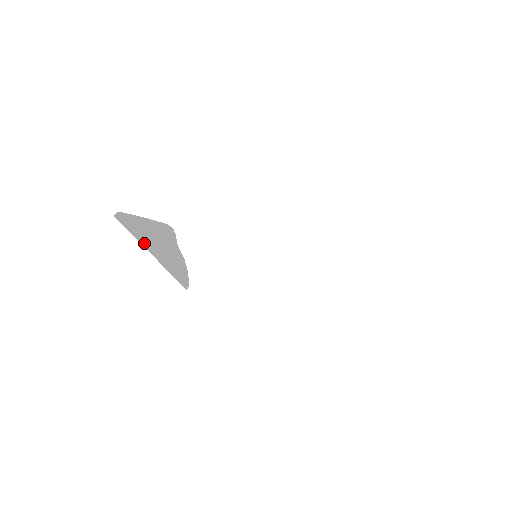
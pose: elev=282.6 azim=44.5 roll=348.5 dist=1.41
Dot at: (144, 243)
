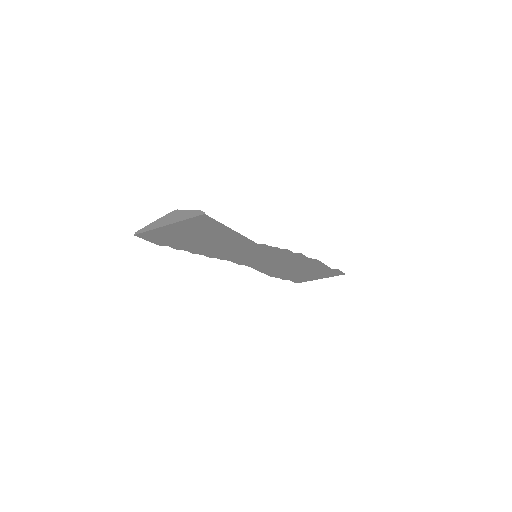
Dot at: (162, 226)
